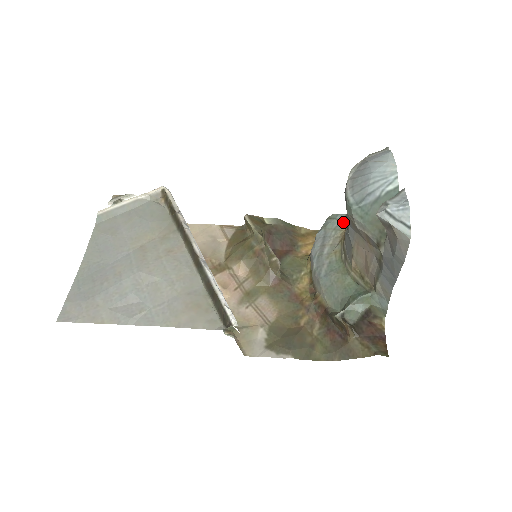
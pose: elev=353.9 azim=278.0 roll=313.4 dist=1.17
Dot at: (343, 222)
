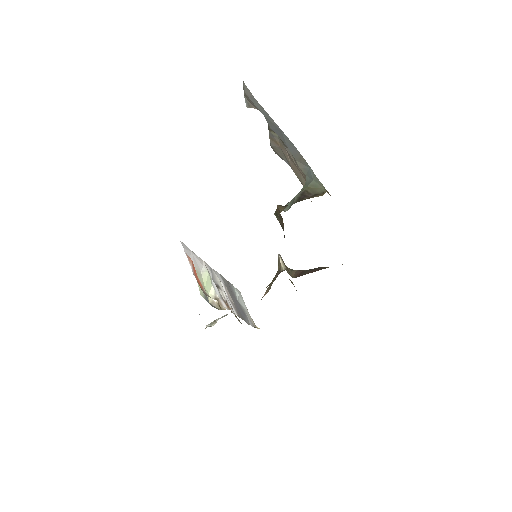
Dot at: occluded
